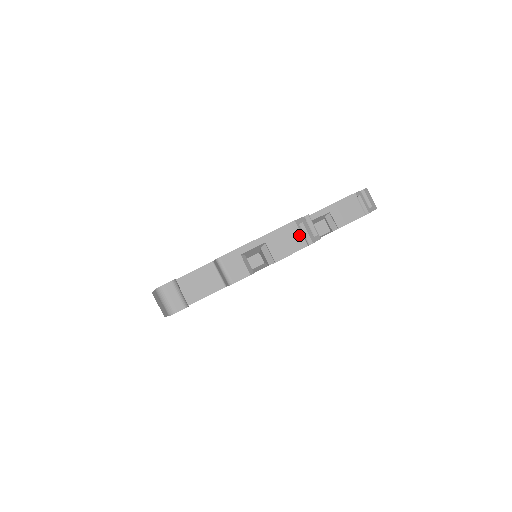
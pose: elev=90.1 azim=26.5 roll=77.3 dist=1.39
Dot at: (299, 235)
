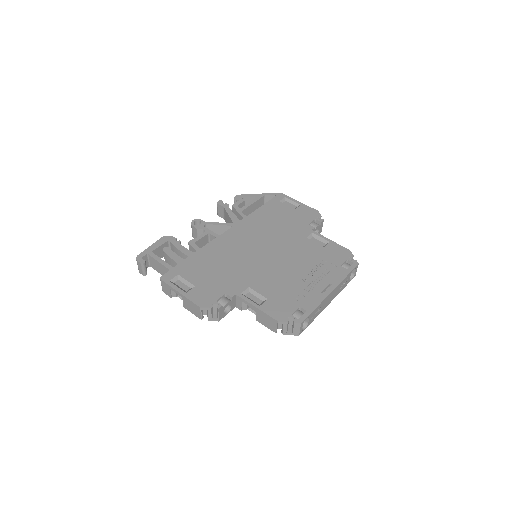
Dot at: (199, 313)
